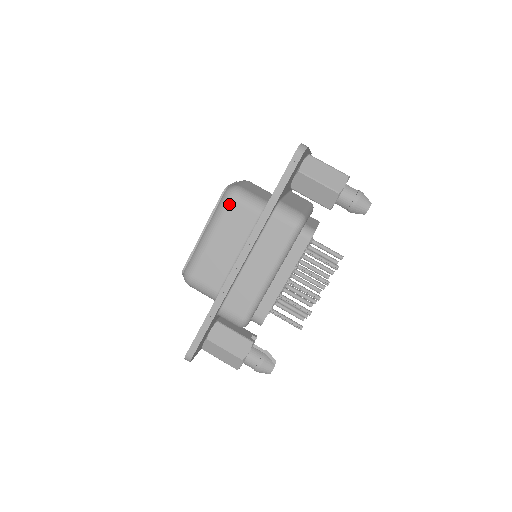
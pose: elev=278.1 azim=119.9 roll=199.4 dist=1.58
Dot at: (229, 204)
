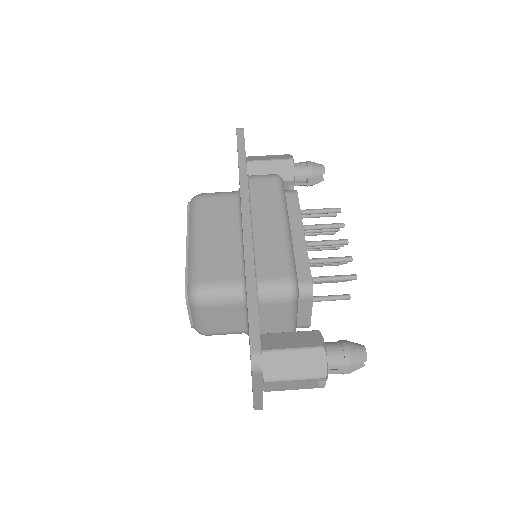
Dot at: (201, 202)
